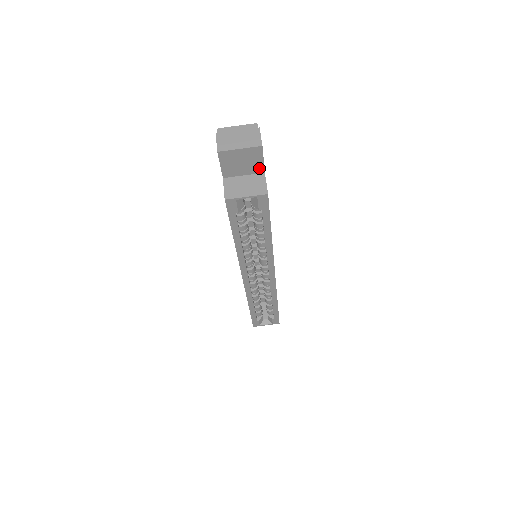
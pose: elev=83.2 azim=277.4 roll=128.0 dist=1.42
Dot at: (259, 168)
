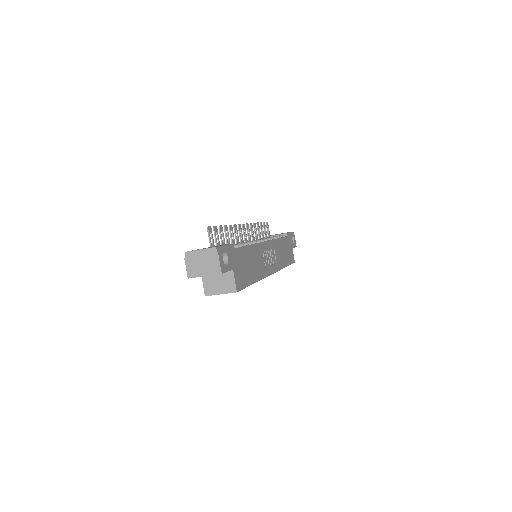
Dot at: occluded
